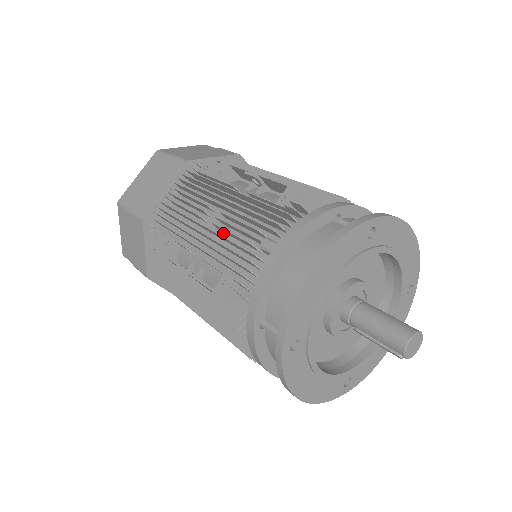
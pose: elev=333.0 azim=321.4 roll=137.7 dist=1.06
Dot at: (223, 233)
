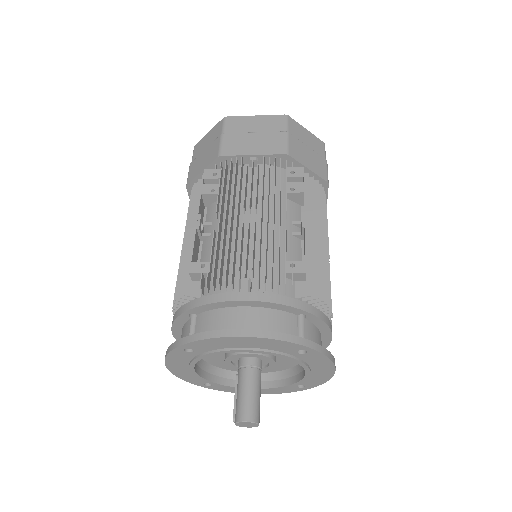
Dot at: occluded
